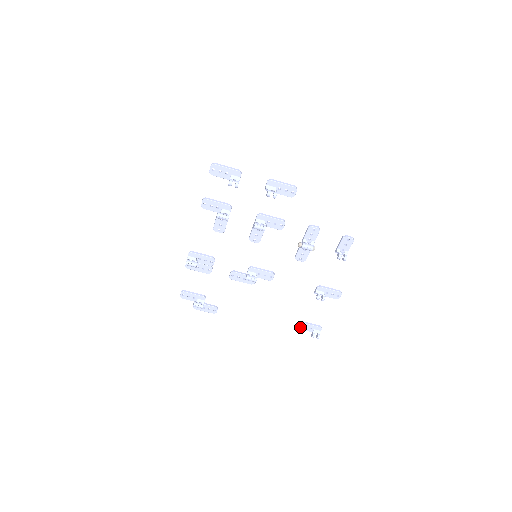
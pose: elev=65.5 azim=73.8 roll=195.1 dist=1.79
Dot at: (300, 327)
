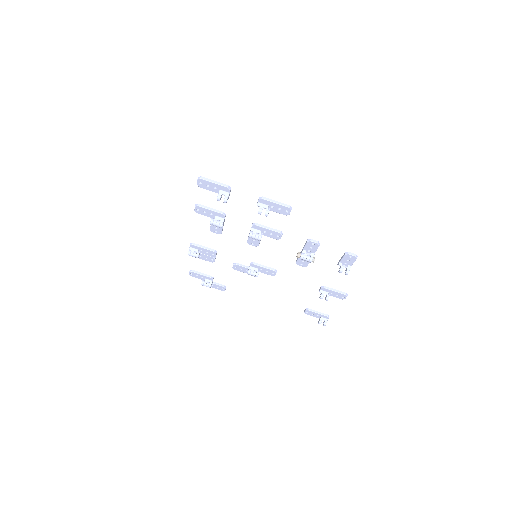
Dot at: (307, 313)
